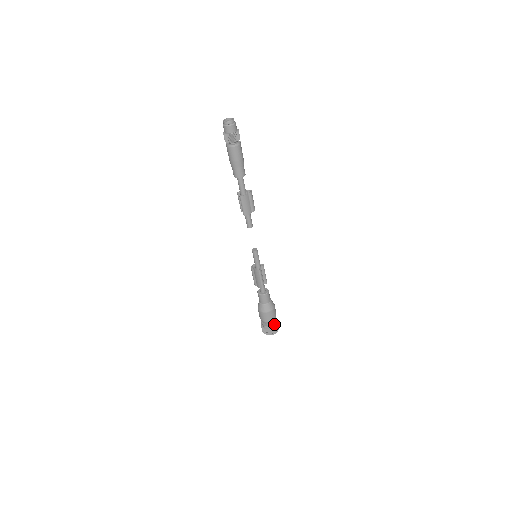
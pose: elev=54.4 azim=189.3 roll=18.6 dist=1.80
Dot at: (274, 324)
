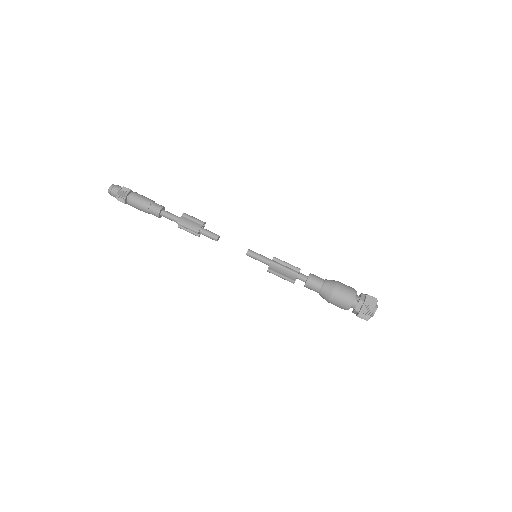
Dot at: (361, 298)
